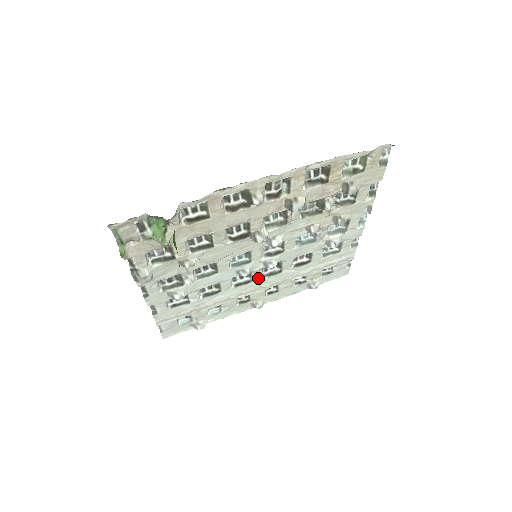
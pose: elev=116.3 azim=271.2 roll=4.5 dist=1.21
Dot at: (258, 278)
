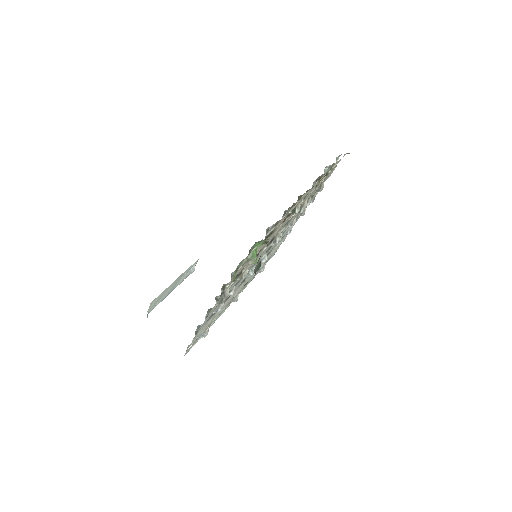
Dot at: occluded
